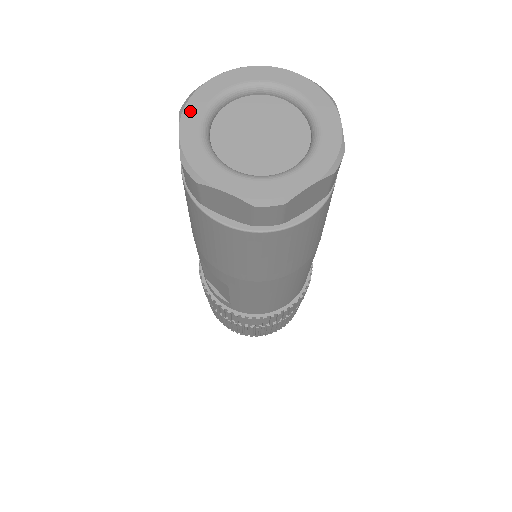
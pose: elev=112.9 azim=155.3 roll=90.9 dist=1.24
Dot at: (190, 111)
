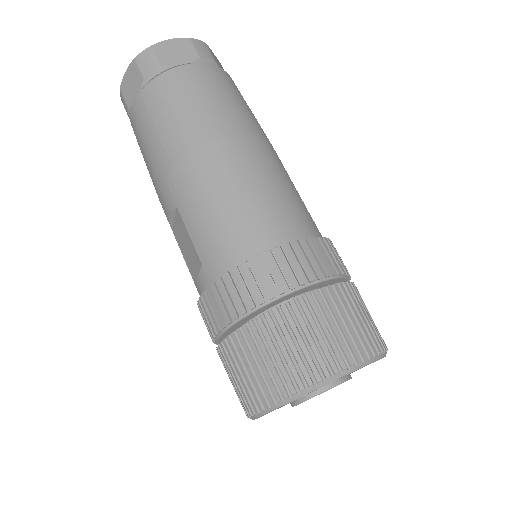
Dot at: occluded
